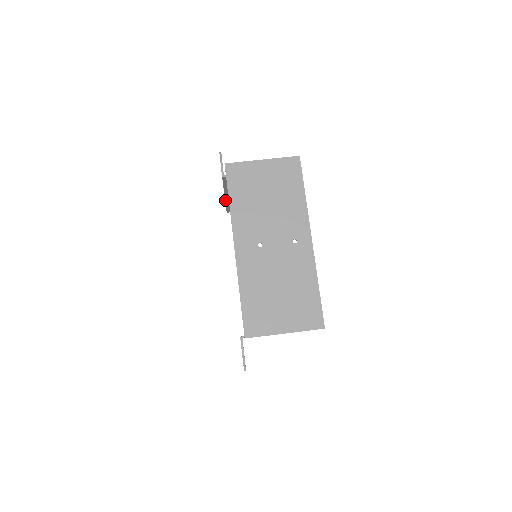
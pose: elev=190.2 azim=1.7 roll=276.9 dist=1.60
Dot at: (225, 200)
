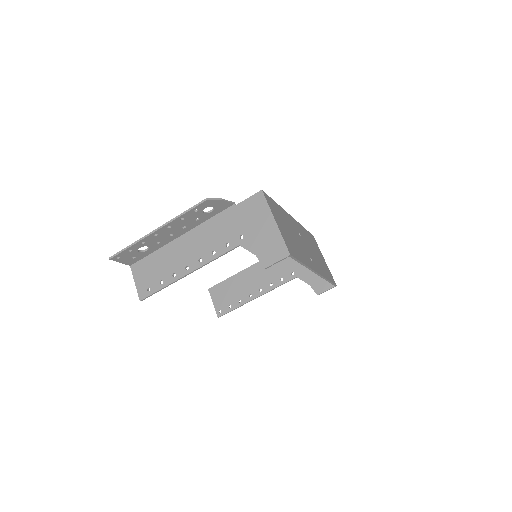
Dot at: (240, 272)
